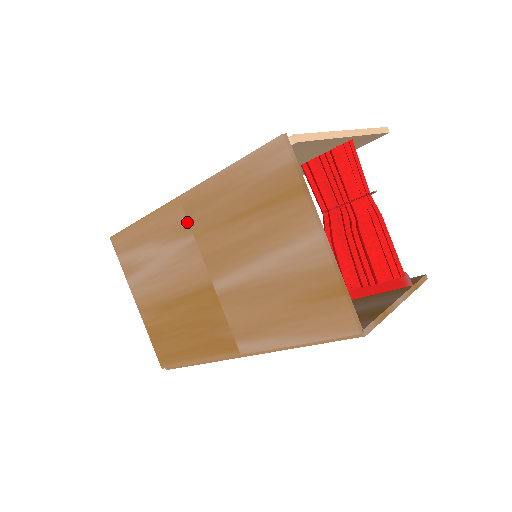
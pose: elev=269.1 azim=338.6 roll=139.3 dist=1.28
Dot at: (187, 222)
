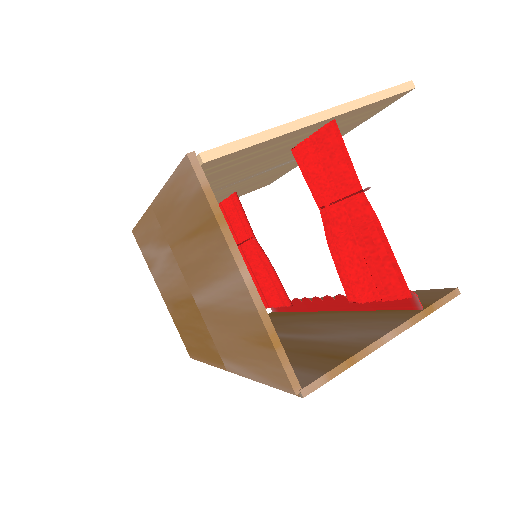
Dot at: (162, 232)
